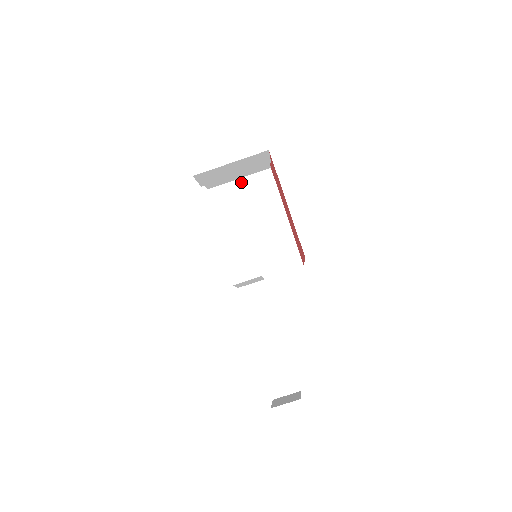
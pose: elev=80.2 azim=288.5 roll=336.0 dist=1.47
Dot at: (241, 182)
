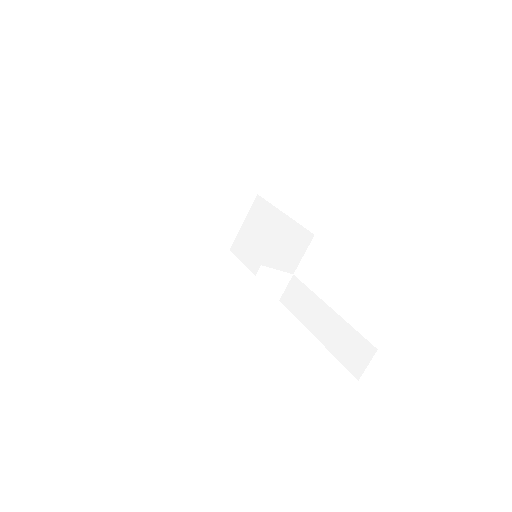
Dot at: (245, 223)
